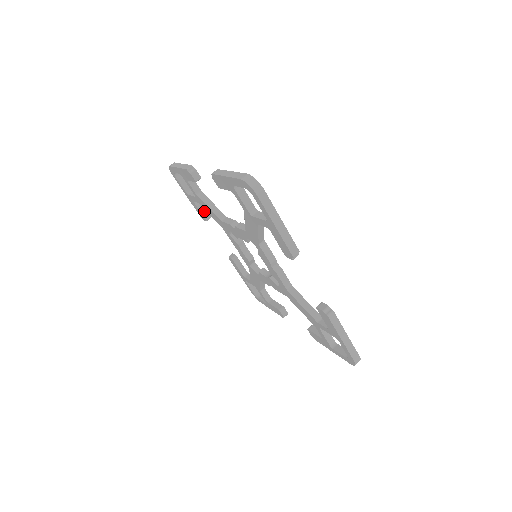
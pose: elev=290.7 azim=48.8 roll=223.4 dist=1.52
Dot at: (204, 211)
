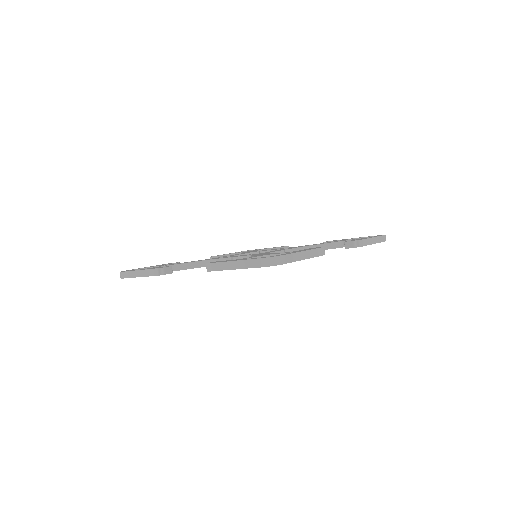
Dot at: occluded
